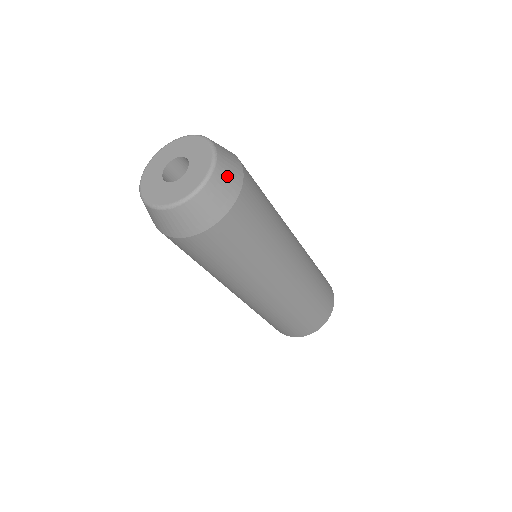
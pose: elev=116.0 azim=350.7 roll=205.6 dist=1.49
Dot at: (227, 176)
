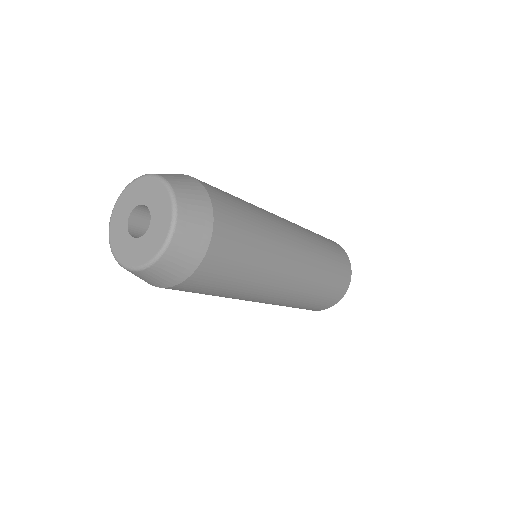
Dot at: (175, 177)
